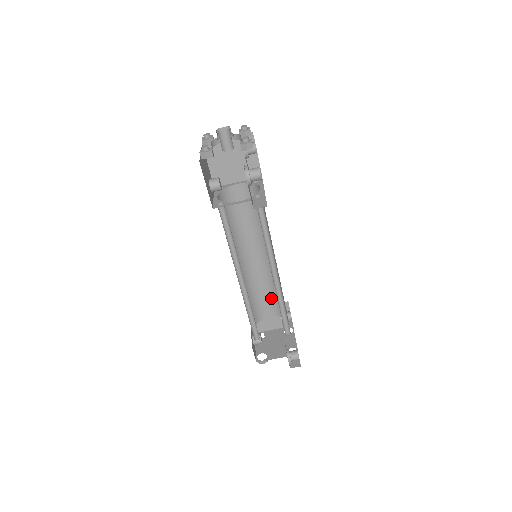
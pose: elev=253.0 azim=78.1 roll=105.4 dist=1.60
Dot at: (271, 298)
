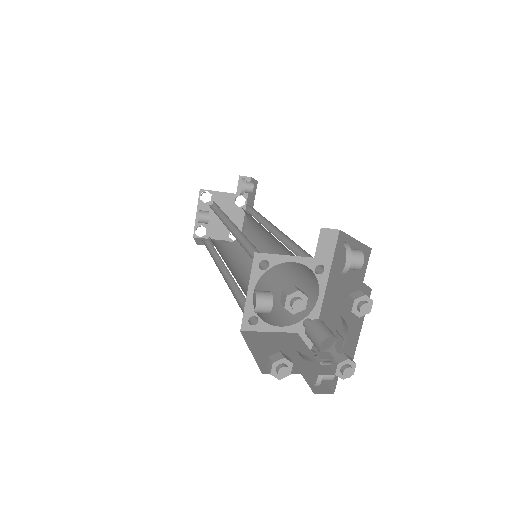
Dot at: occluded
